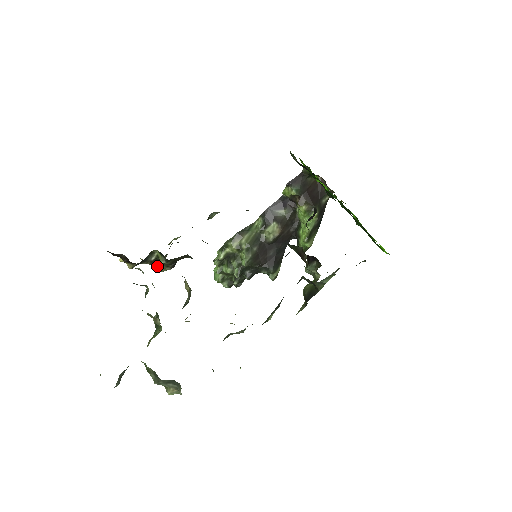
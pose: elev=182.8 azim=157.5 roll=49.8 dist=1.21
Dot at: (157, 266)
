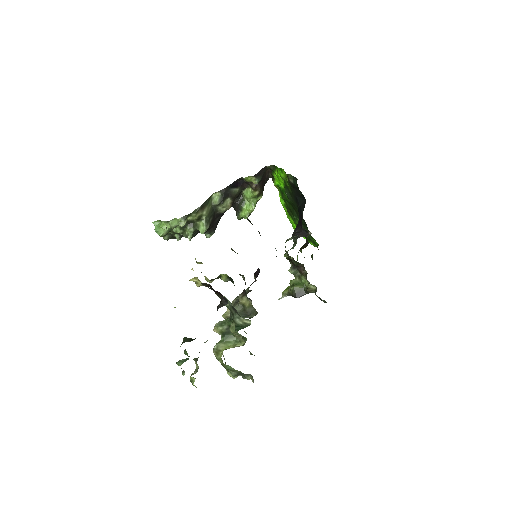
Dot at: occluded
